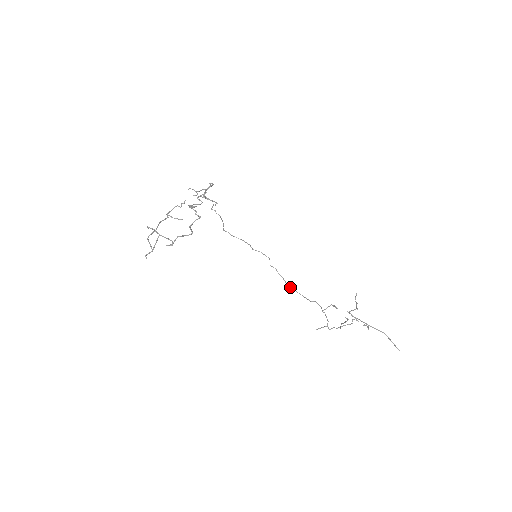
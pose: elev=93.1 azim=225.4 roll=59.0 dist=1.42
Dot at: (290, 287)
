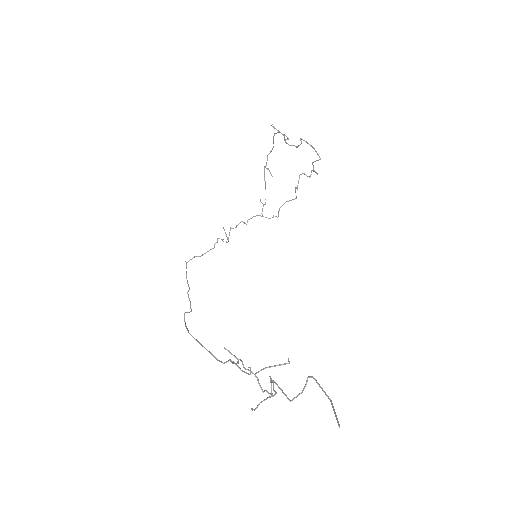
Dot at: occluded
